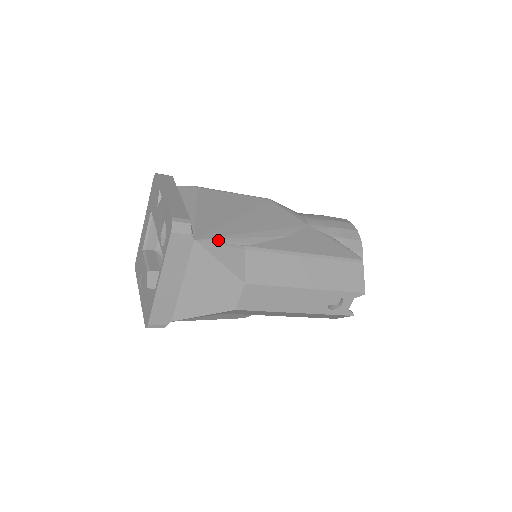
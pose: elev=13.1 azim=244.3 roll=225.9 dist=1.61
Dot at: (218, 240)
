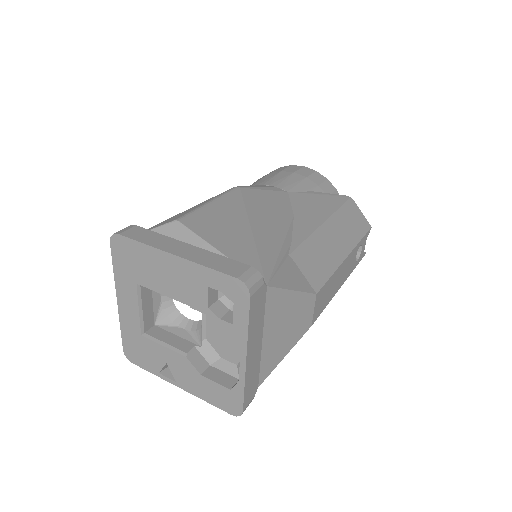
Dot at: (275, 268)
